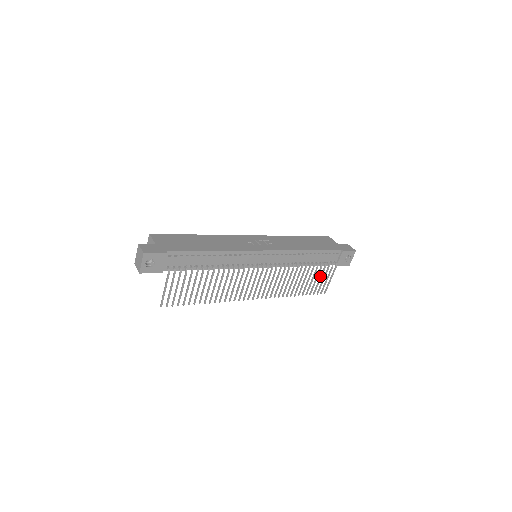
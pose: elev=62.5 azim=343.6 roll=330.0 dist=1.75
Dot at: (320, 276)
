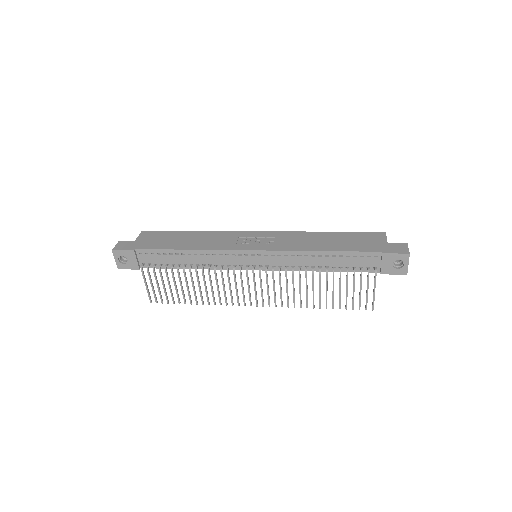
Dot at: occluded
